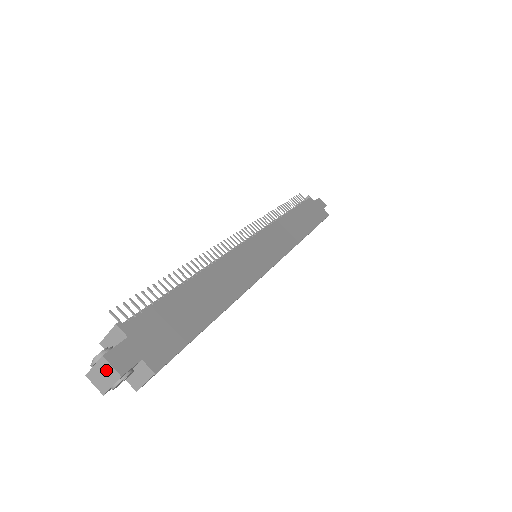
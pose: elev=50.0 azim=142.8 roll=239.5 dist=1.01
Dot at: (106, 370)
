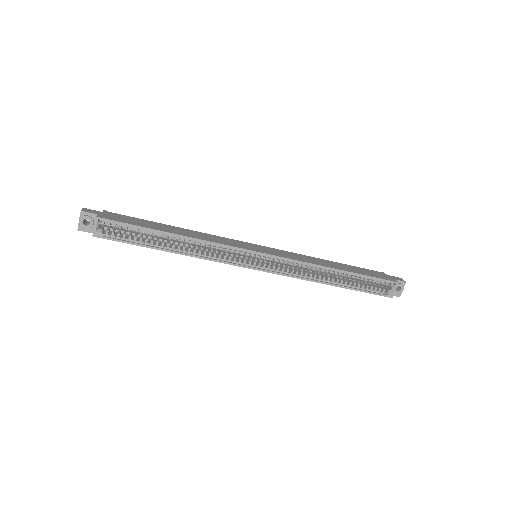
Dot at: (81, 214)
